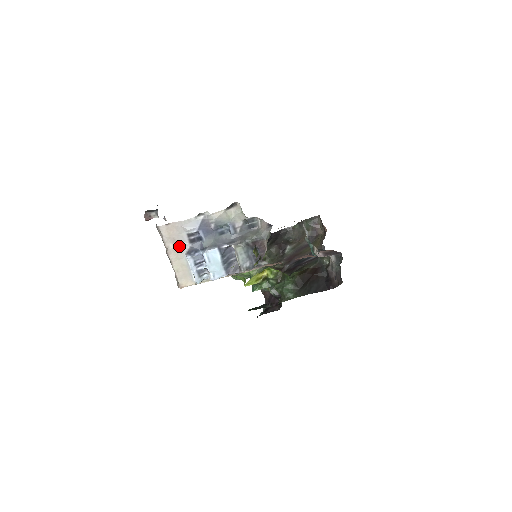
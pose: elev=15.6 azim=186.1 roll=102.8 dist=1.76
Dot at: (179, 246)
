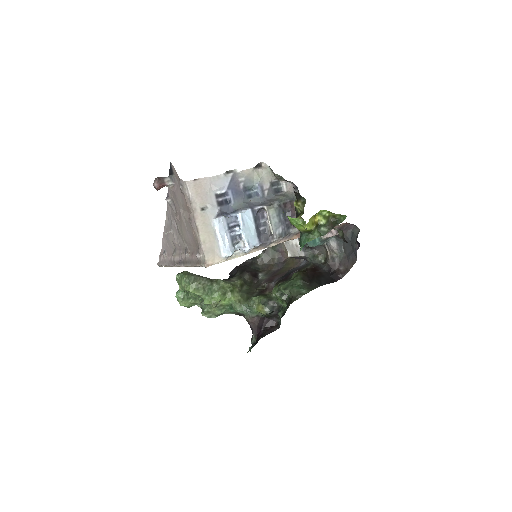
Dot at: (206, 209)
